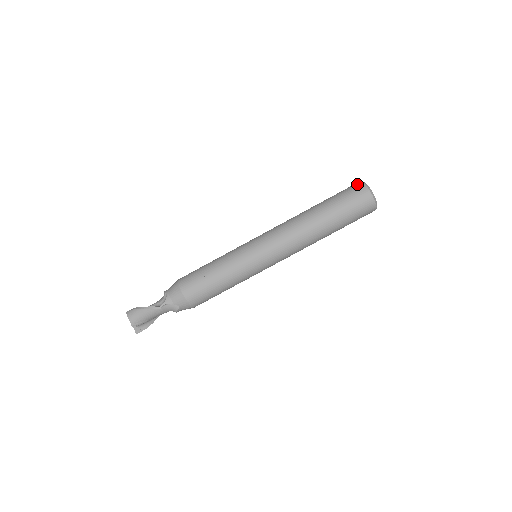
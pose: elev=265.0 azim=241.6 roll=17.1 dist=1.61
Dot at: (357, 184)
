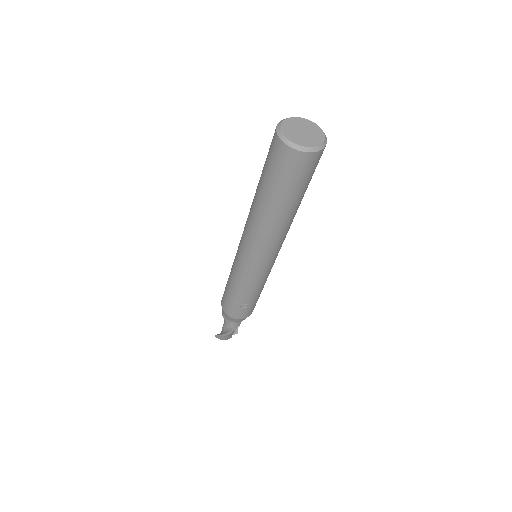
Dot at: (281, 151)
